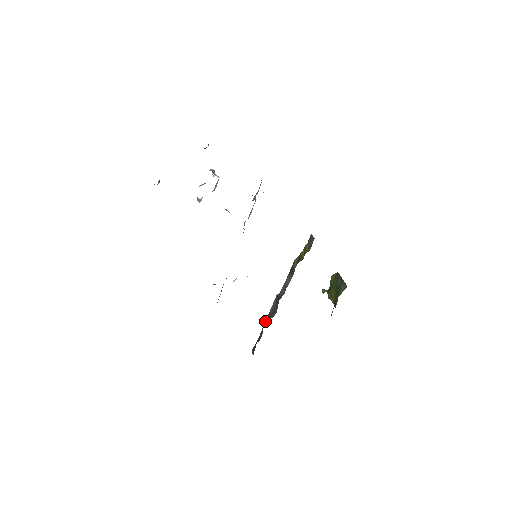
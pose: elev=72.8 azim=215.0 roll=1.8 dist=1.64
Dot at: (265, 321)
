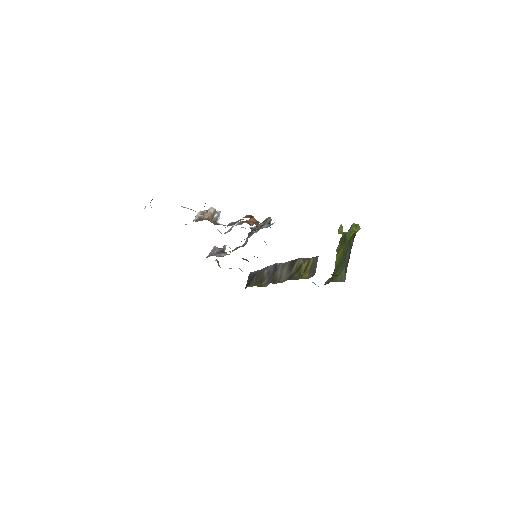
Dot at: (261, 274)
